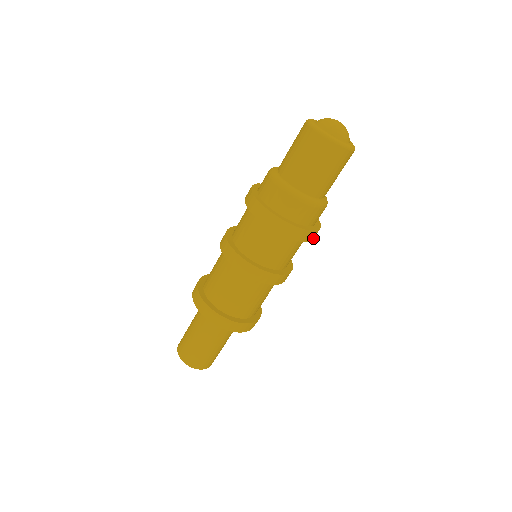
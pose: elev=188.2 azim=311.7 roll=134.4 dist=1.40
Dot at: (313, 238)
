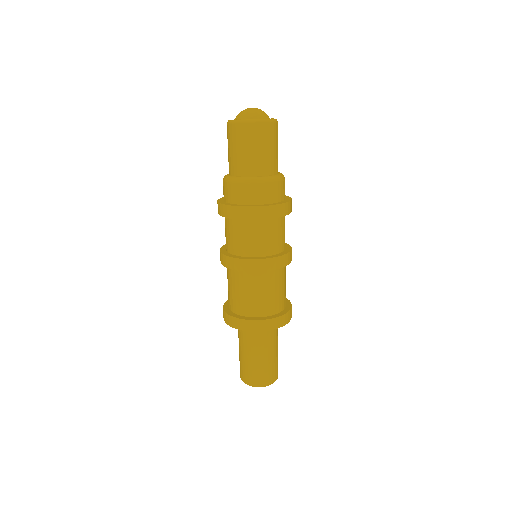
Dot at: (274, 216)
